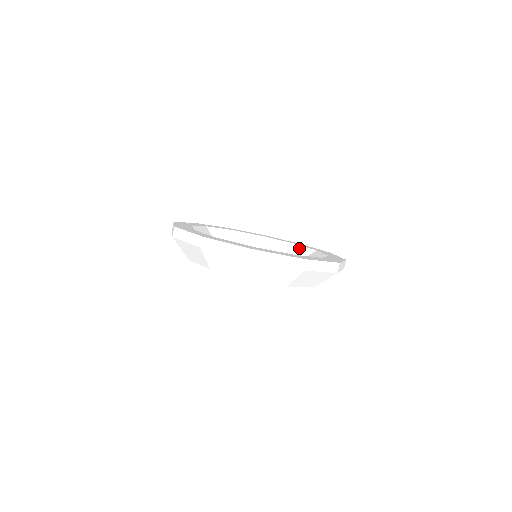
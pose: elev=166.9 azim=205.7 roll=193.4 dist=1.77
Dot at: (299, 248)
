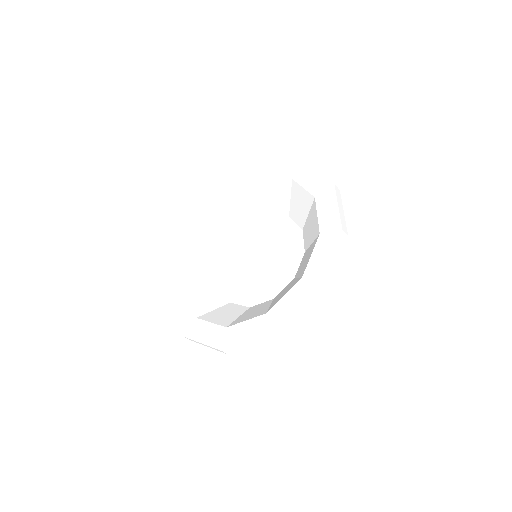
Dot at: (299, 191)
